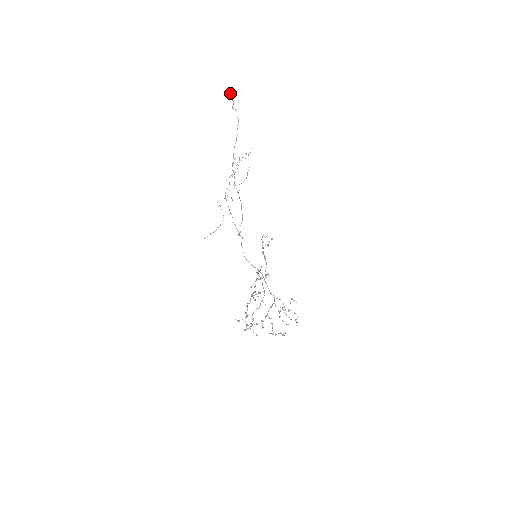
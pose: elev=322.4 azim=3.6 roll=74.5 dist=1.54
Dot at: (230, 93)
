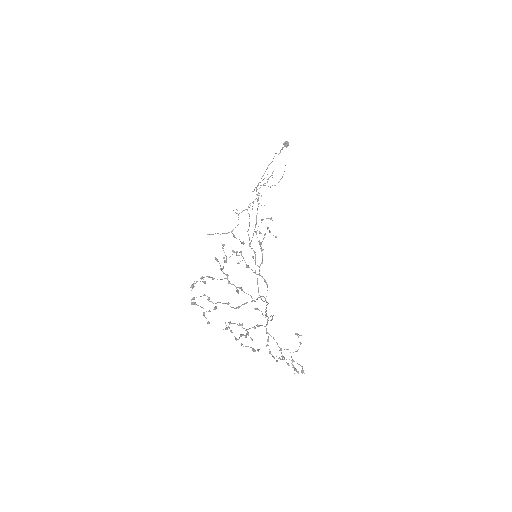
Dot at: (285, 143)
